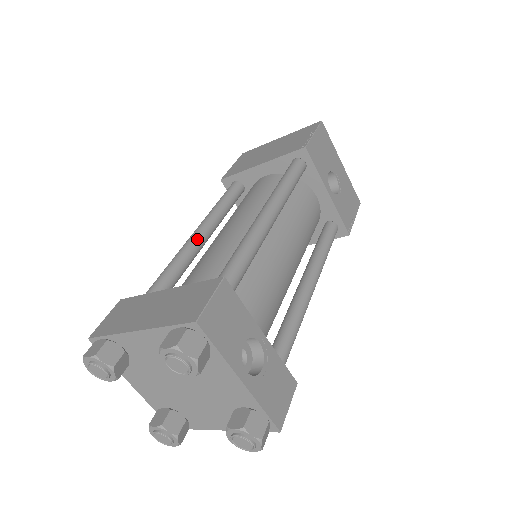
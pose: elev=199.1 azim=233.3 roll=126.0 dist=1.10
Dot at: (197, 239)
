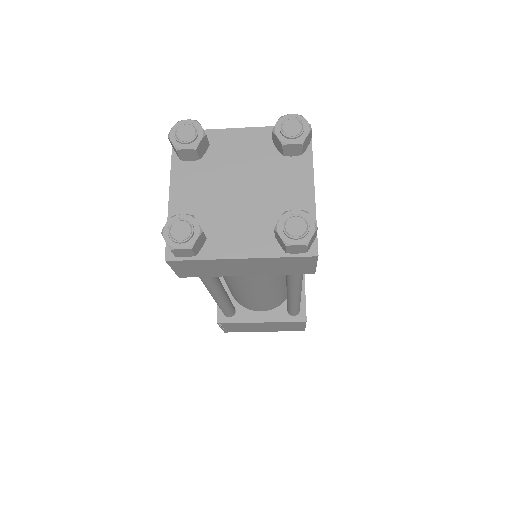
Dot at: occluded
